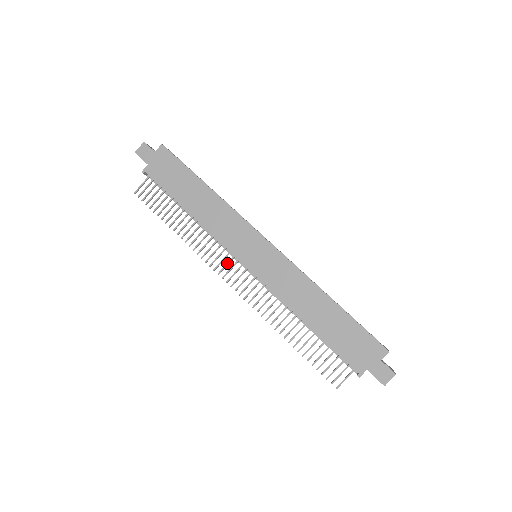
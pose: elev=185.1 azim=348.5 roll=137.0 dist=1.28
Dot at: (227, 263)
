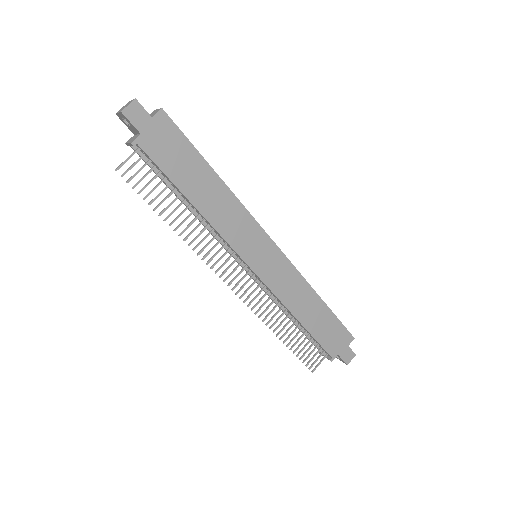
Dot at: (230, 265)
